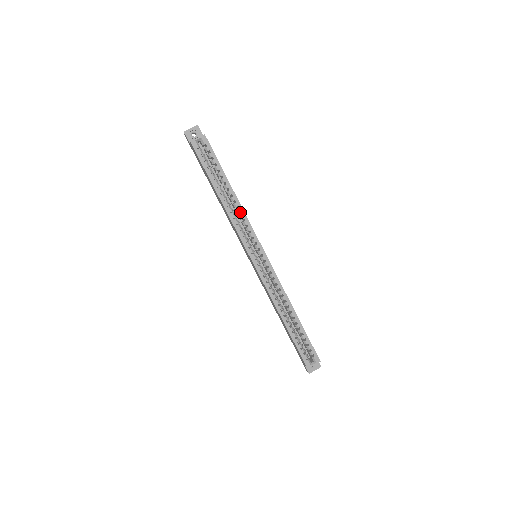
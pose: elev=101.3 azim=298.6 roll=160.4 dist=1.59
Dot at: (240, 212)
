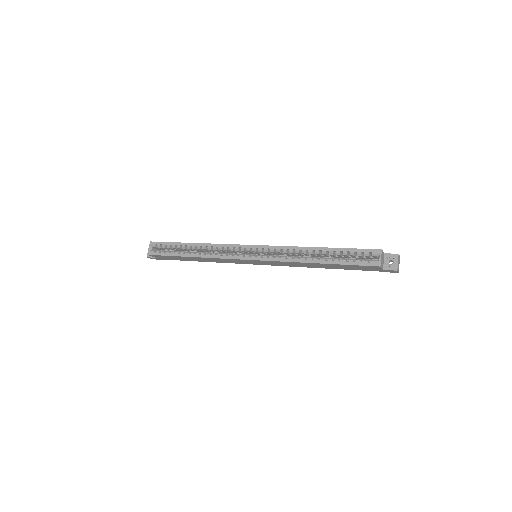
Dot at: (210, 247)
